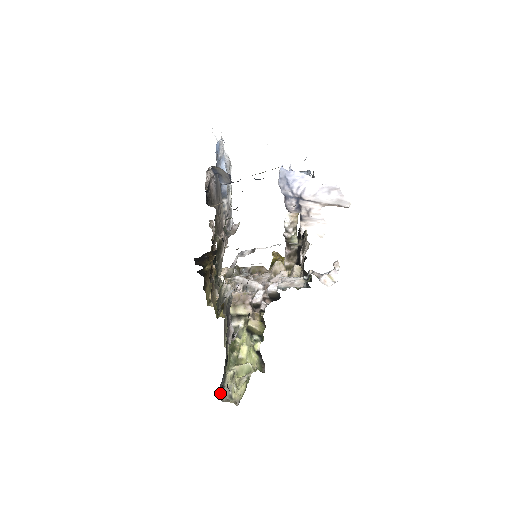
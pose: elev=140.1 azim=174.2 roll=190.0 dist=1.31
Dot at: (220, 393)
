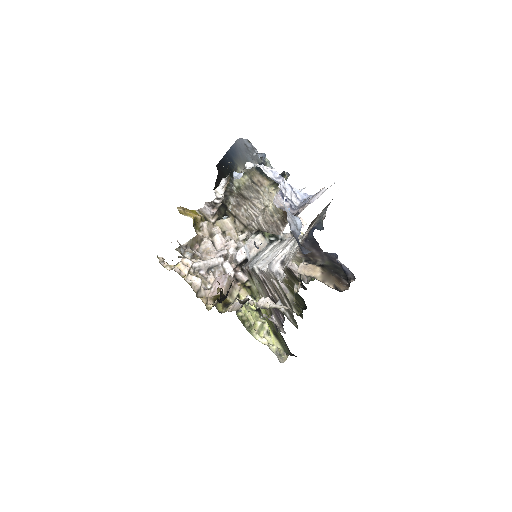
Dot at: occluded
